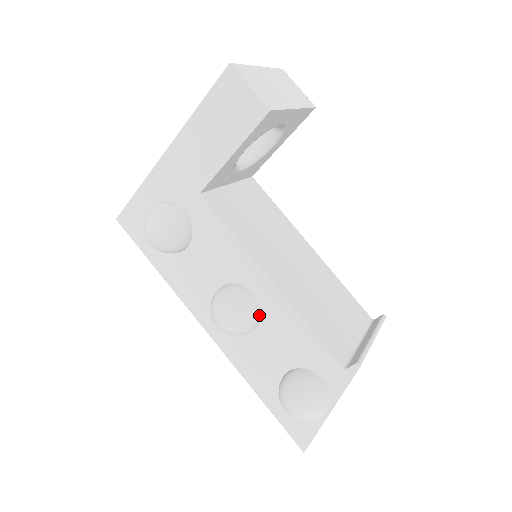
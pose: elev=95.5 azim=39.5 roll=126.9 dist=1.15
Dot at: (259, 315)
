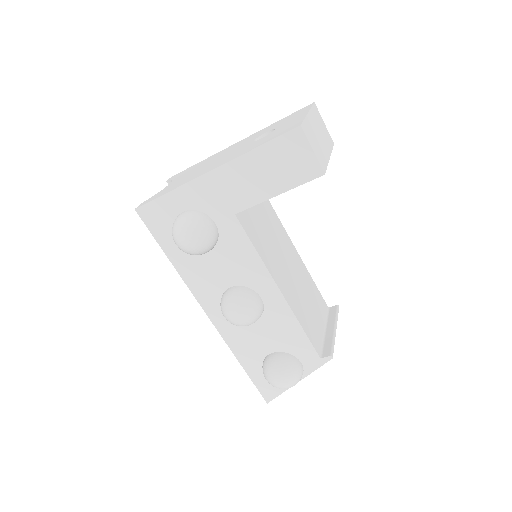
Dot at: (262, 313)
